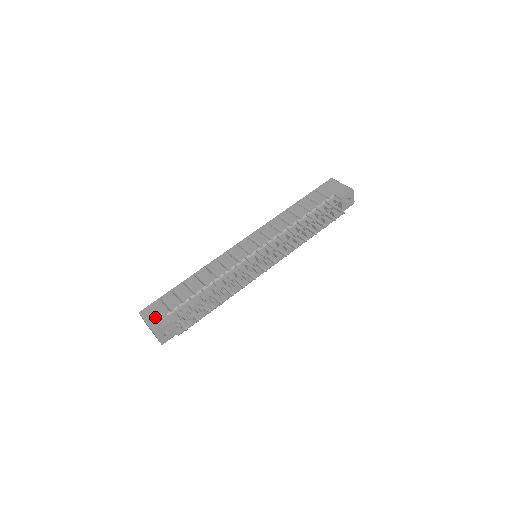
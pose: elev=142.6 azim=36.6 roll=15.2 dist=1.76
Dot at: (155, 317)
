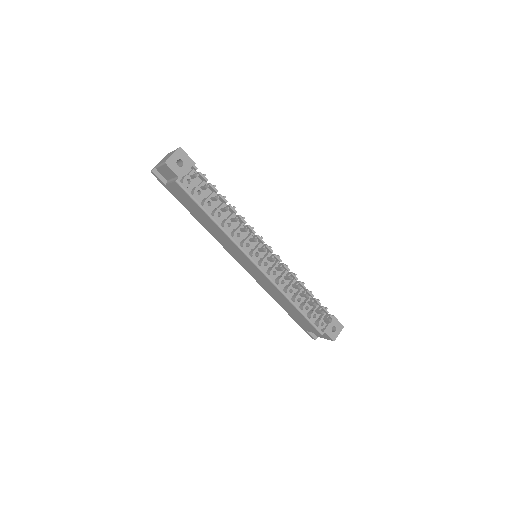
Dot at: occluded
